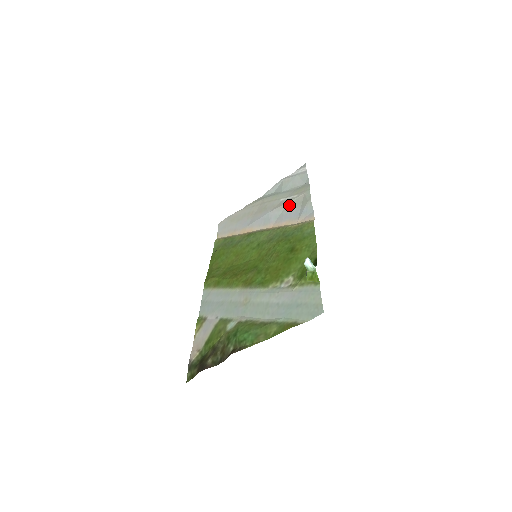
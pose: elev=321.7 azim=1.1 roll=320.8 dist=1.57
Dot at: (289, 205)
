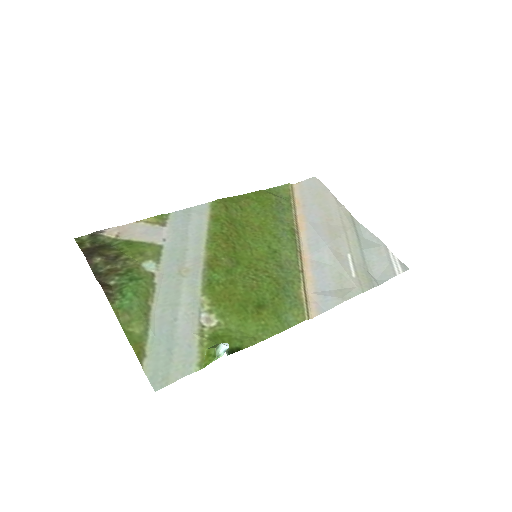
Dot at: (338, 271)
